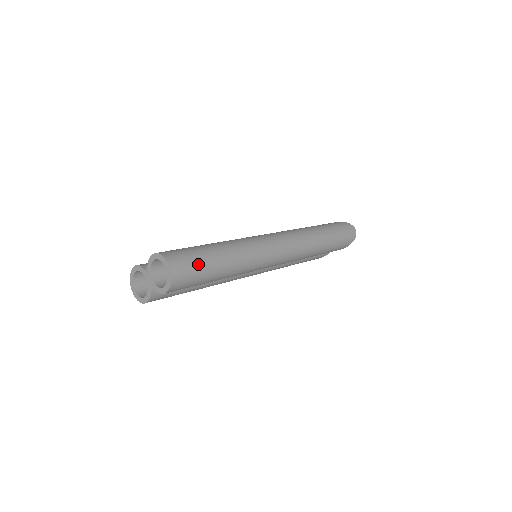
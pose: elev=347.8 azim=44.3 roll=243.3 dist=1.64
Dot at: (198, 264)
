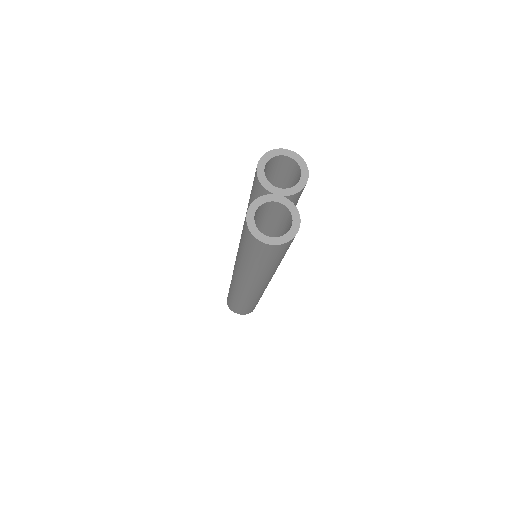
Dot at: occluded
